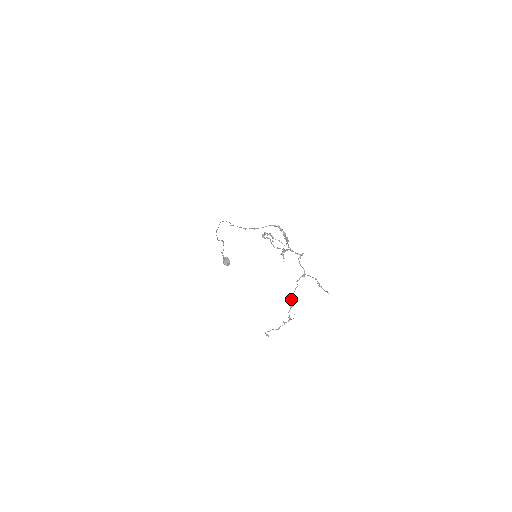
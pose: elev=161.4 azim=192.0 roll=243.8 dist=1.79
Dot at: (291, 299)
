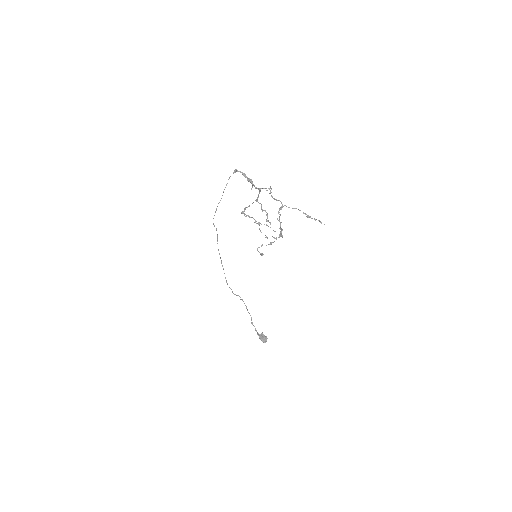
Dot at: (279, 228)
